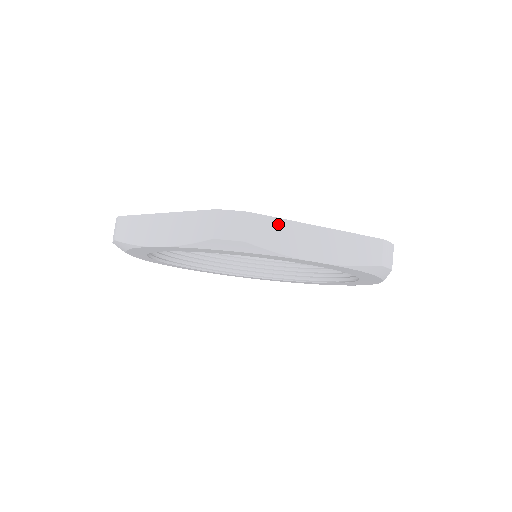
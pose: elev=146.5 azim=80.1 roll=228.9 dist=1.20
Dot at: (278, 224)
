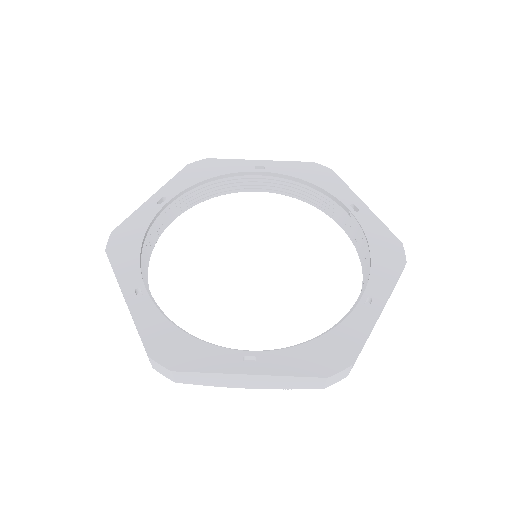
Dot at: occluded
